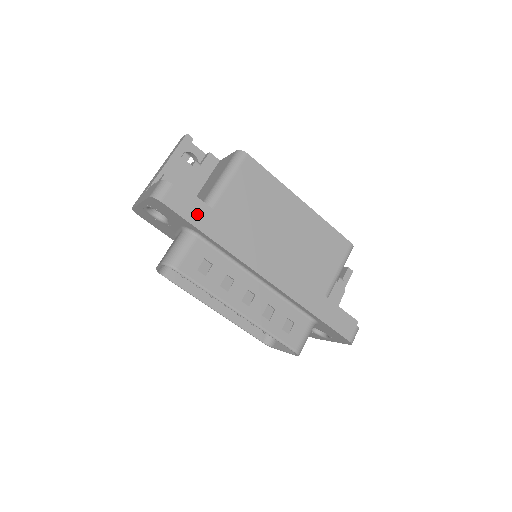
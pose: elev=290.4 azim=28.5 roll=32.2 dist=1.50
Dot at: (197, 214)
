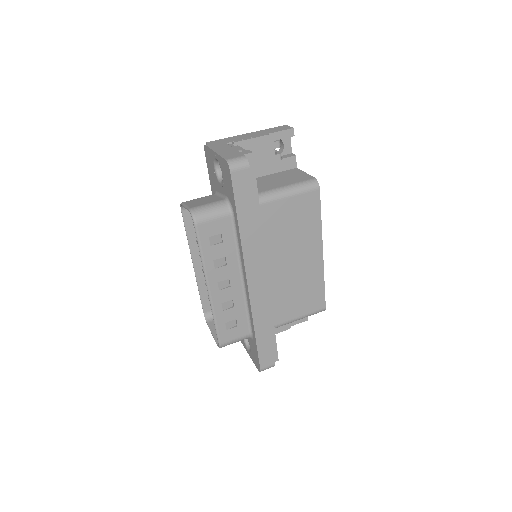
Dot at: (246, 202)
